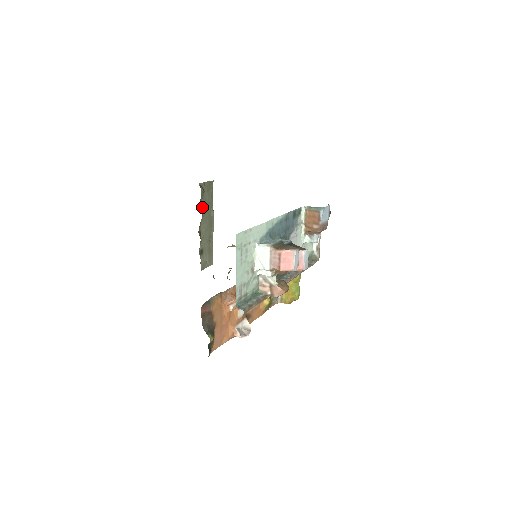
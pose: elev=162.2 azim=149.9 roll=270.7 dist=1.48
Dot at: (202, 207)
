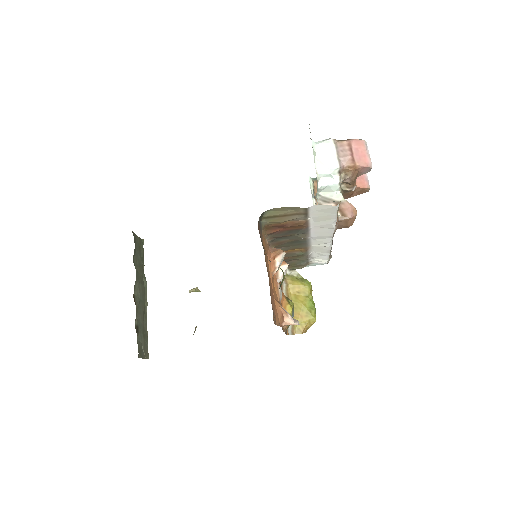
Dot at: (135, 266)
